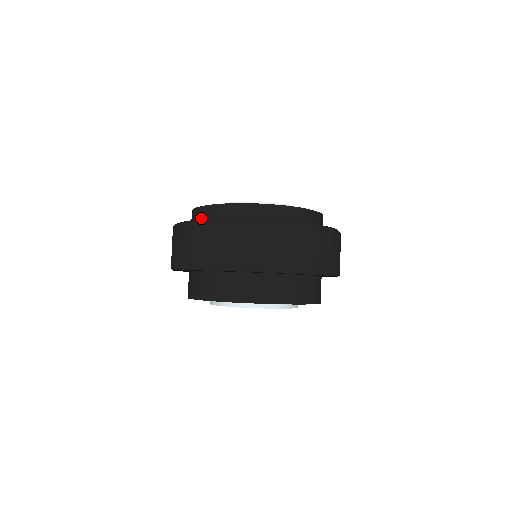
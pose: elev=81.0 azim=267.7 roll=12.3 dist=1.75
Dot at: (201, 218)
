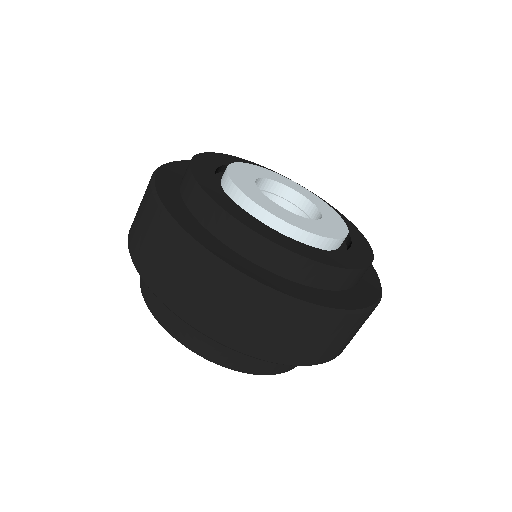
Dot at: (186, 195)
